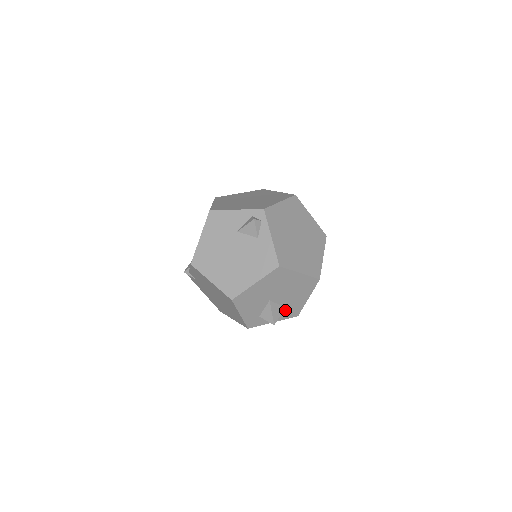
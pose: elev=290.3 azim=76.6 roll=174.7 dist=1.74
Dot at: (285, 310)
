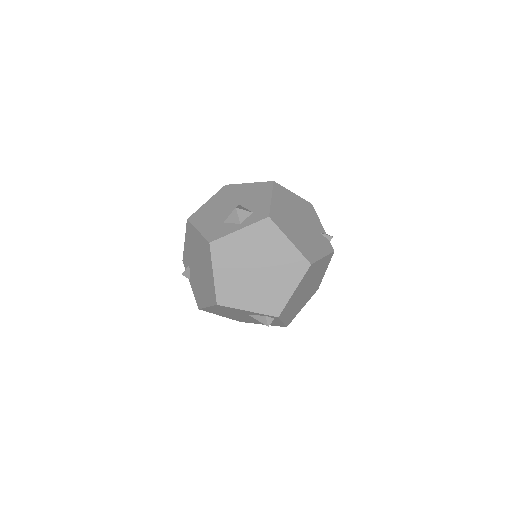
Dot at: occluded
